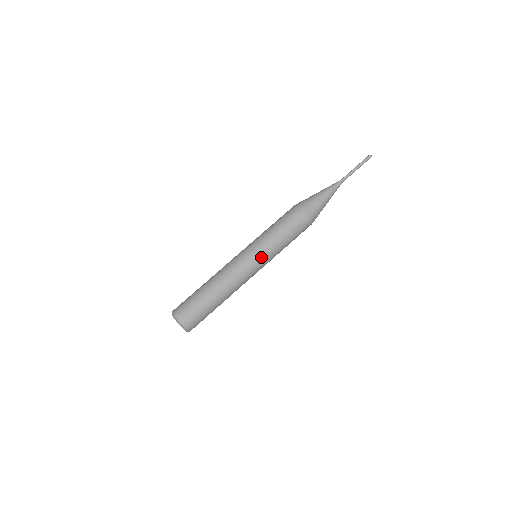
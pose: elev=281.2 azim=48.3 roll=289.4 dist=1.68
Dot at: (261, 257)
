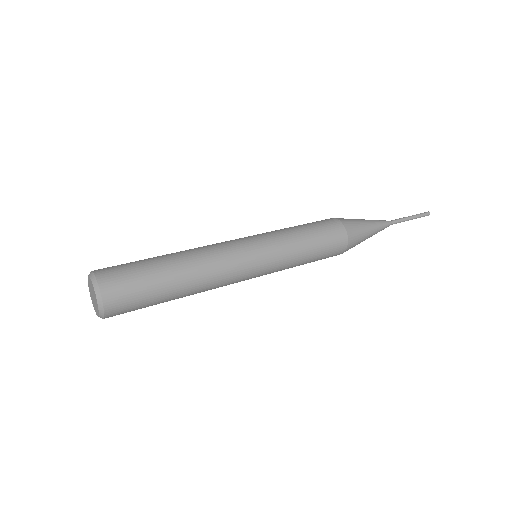
Dot at: (257, 236)
